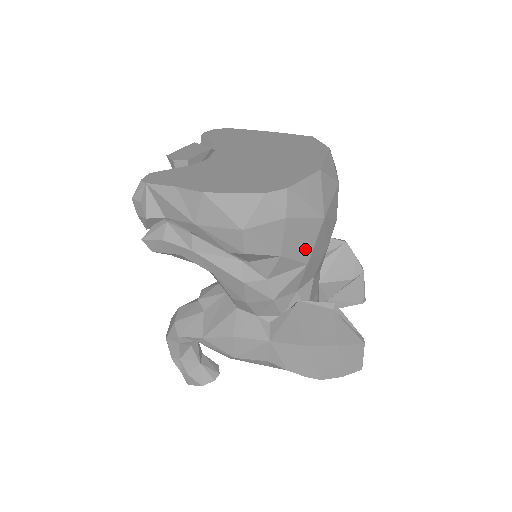
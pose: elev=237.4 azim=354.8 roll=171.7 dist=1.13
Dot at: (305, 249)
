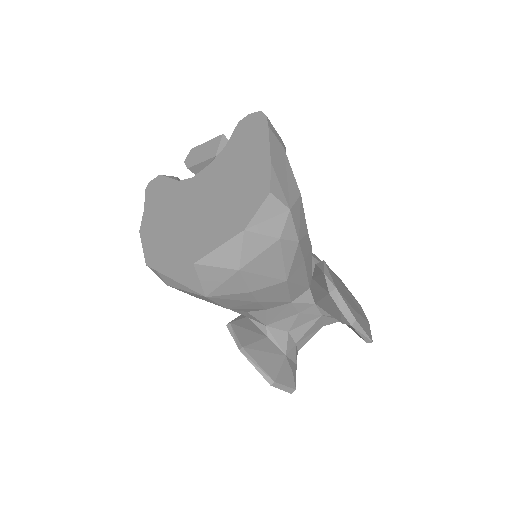
Dot at: (212, 302)
